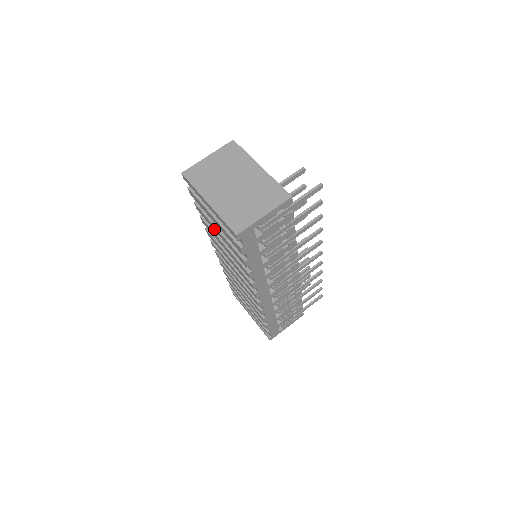
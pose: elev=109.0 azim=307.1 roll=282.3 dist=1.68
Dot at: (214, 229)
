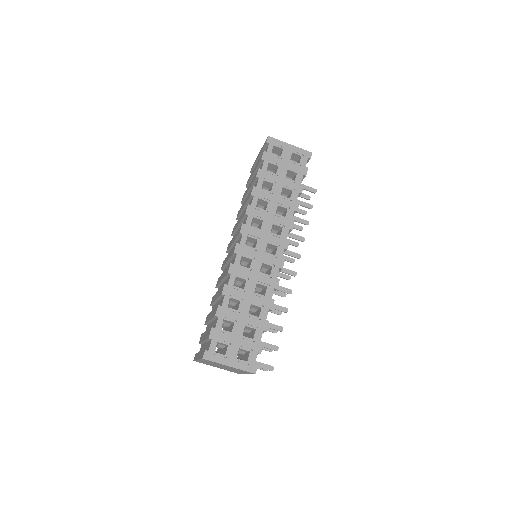
Dot at: occluded
